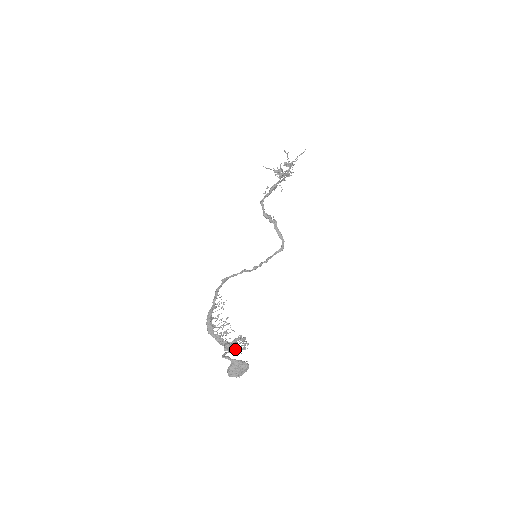
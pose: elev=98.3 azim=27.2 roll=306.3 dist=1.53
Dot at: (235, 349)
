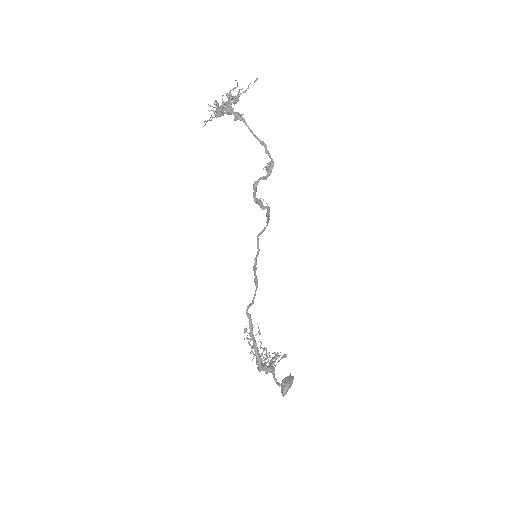
Dot at: occluded
